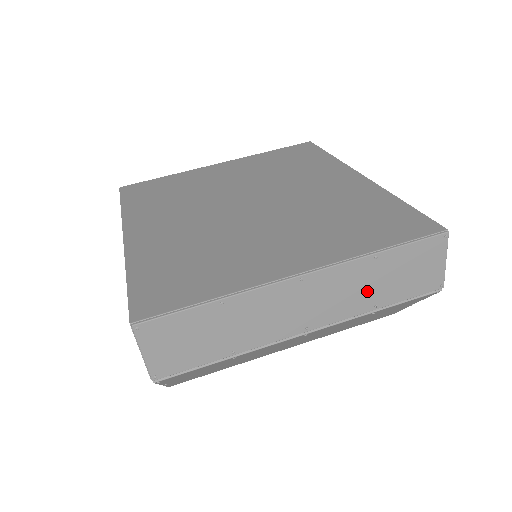
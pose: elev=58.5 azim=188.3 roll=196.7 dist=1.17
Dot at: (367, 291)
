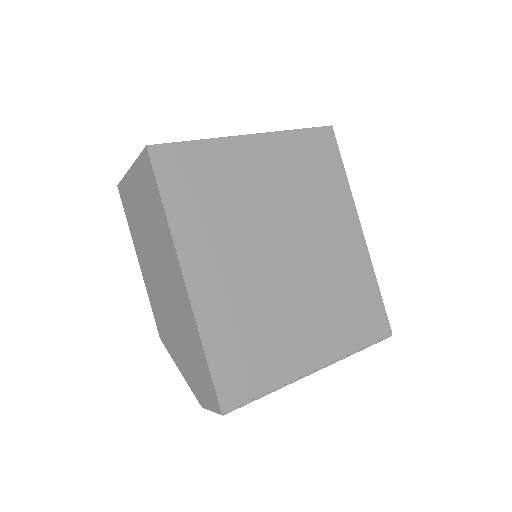
Dot at: occluded
